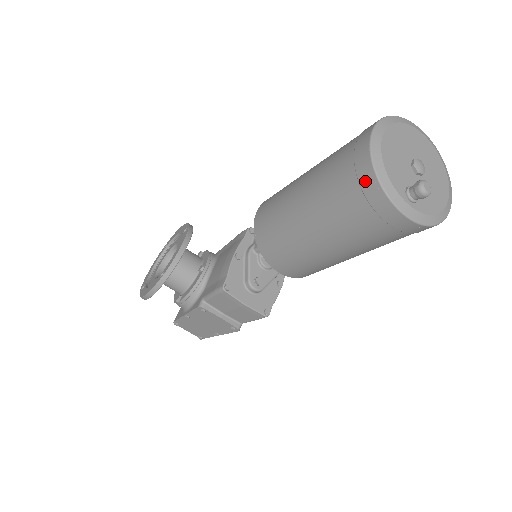
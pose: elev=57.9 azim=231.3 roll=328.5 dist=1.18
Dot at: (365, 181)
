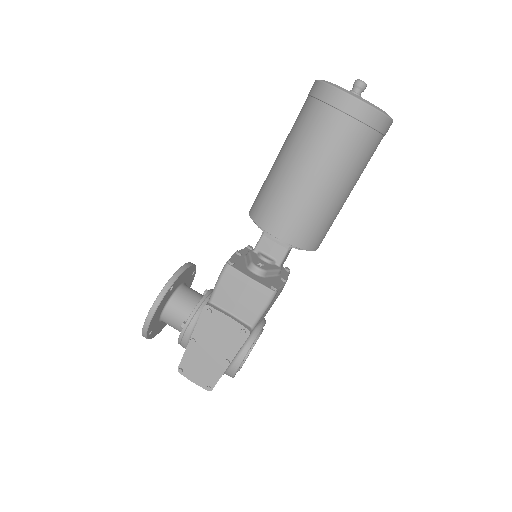
Dot at: (319, 92)
